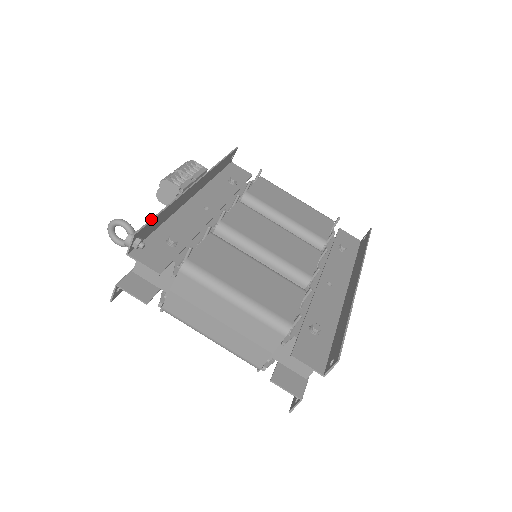
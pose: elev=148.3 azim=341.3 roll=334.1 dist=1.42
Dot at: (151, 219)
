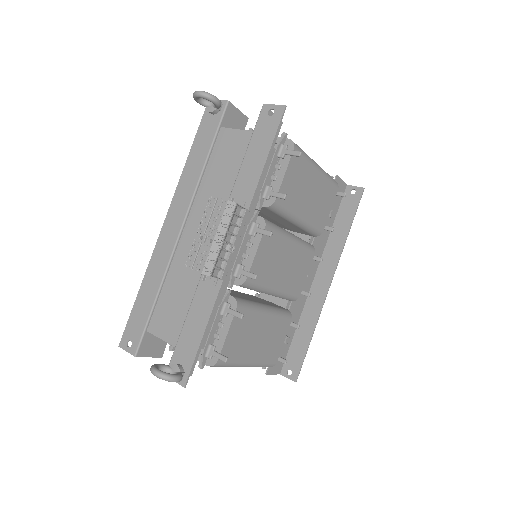
Dot at: (197, 353)
